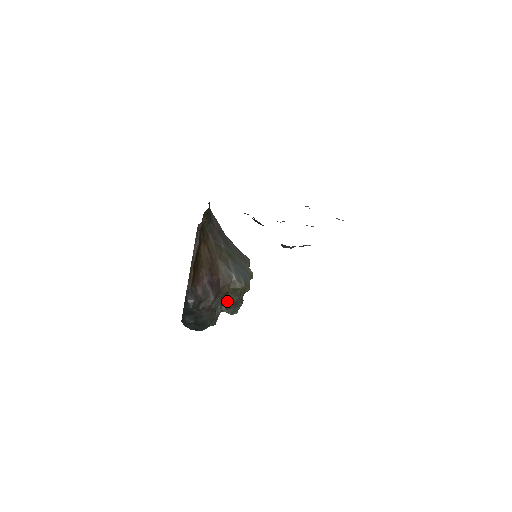
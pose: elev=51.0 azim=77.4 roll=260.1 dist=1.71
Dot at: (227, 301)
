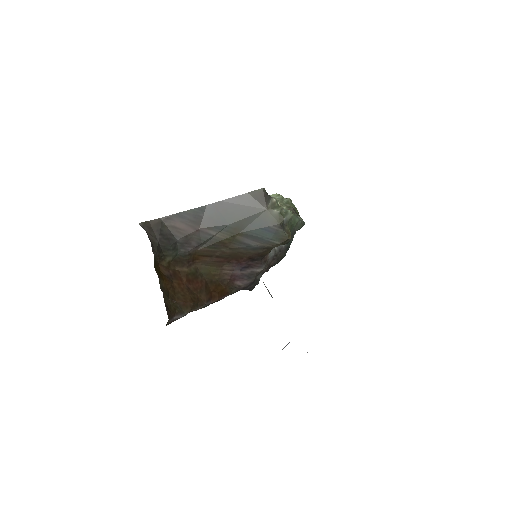
Dot at: occluded
